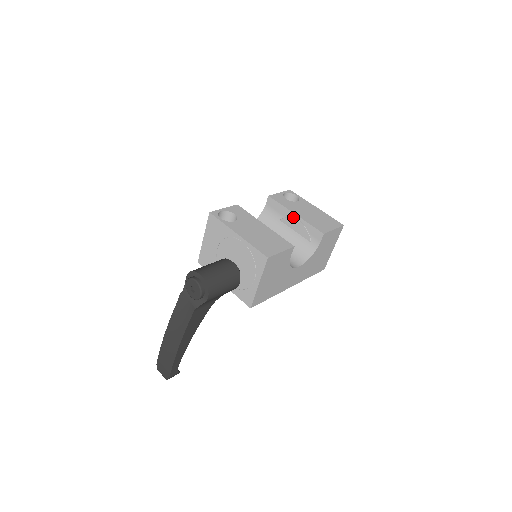
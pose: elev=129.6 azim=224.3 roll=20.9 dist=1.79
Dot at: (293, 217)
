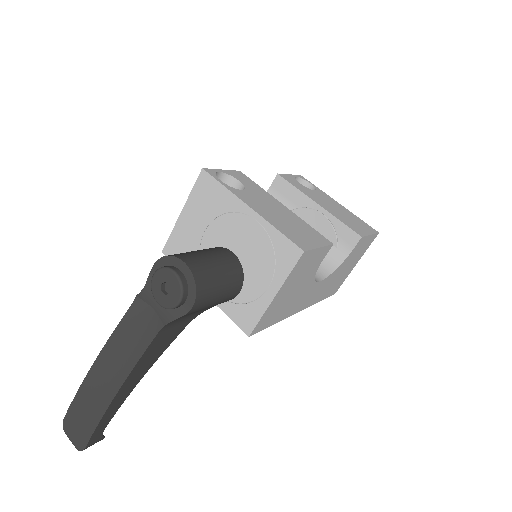
Dot at: (313, 208)
